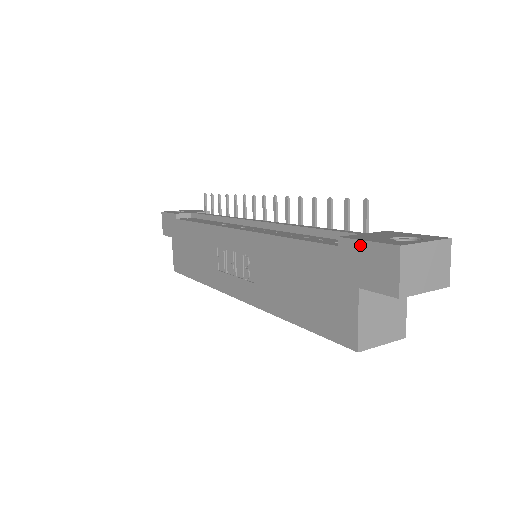
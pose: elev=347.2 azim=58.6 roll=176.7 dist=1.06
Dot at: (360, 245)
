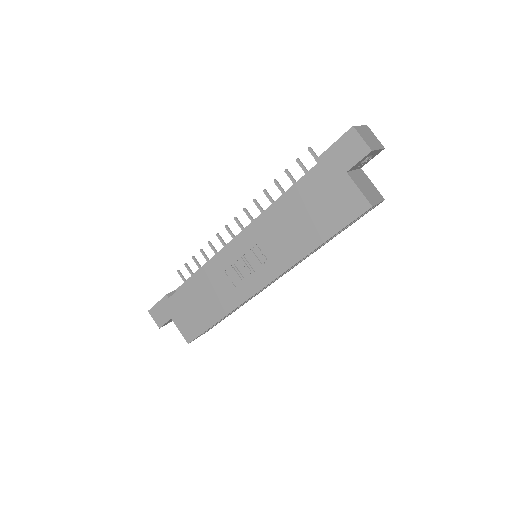
Dot at: (331, 150)
